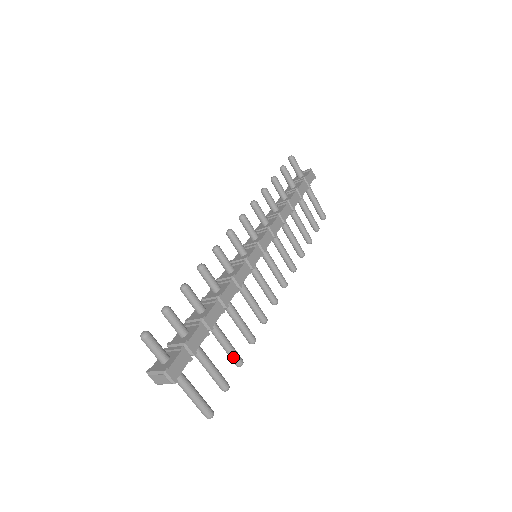
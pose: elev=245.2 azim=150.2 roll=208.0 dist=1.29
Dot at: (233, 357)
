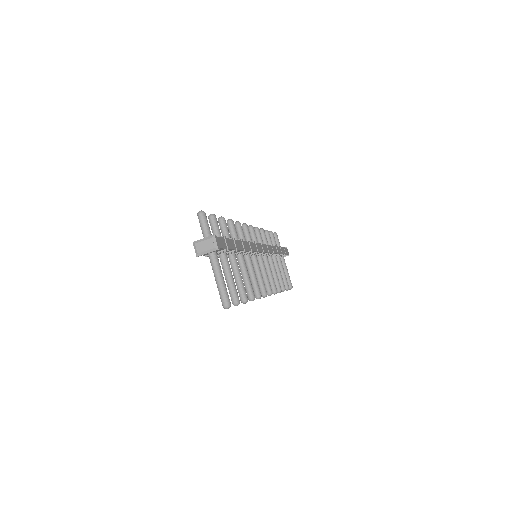
Dot at: (242, 290)
